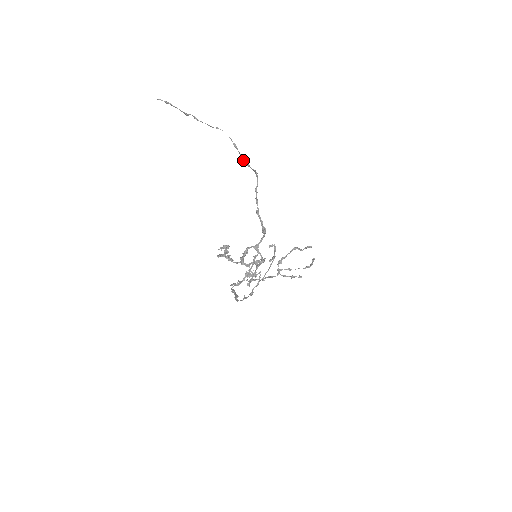
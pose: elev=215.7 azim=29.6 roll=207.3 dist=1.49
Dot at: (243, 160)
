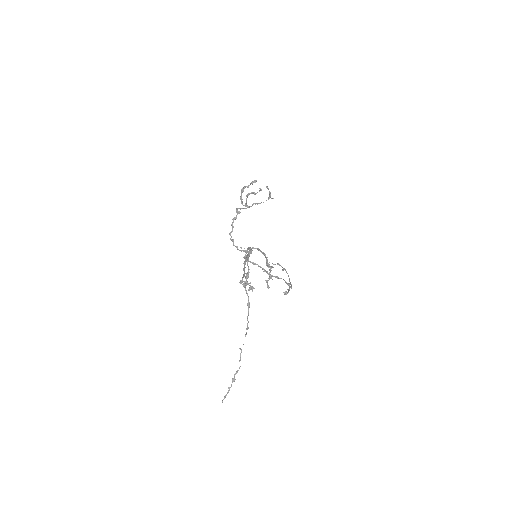
Dot at: (248, 313)
